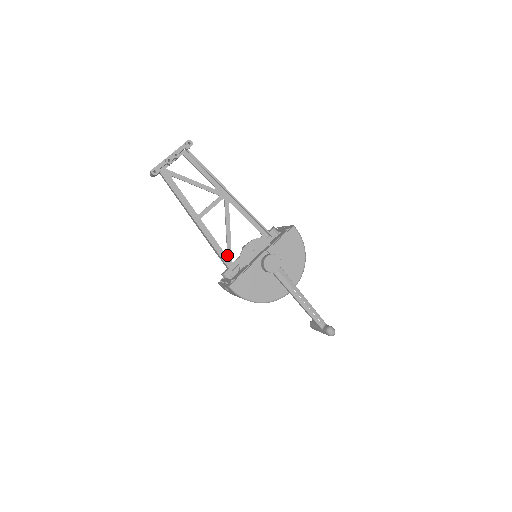
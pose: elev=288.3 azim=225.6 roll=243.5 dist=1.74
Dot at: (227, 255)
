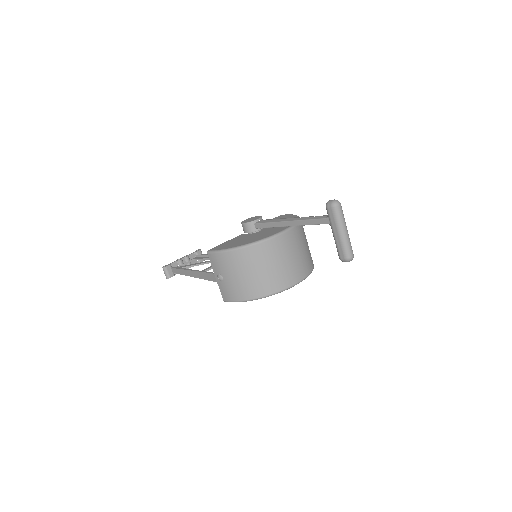
Dot at: occluded
